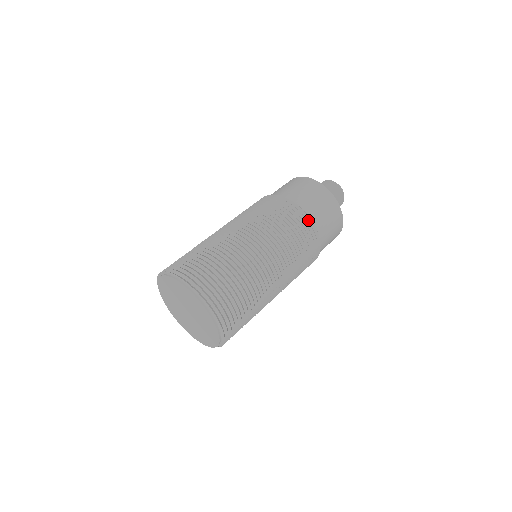
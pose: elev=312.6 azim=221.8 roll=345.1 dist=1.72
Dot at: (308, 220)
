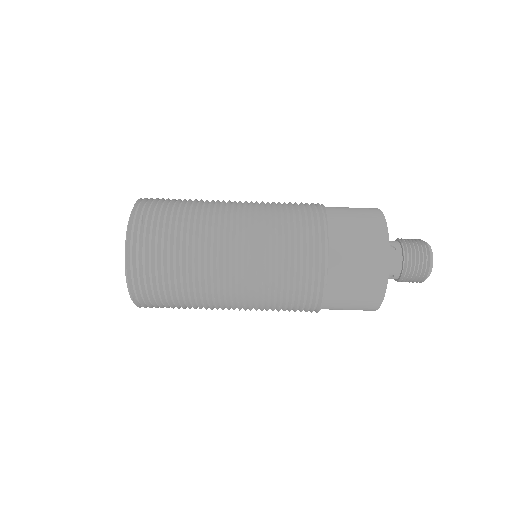
Dot at: (315, 310)
